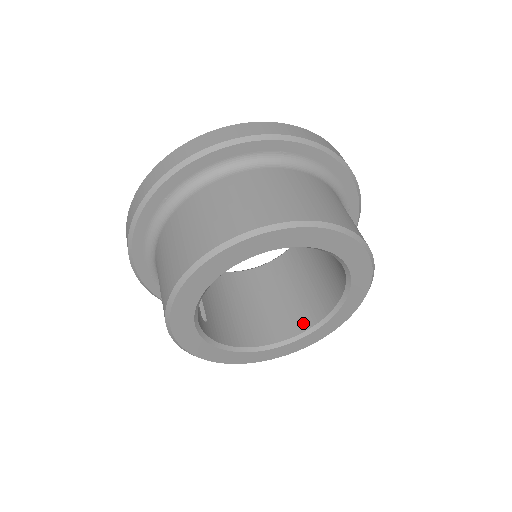
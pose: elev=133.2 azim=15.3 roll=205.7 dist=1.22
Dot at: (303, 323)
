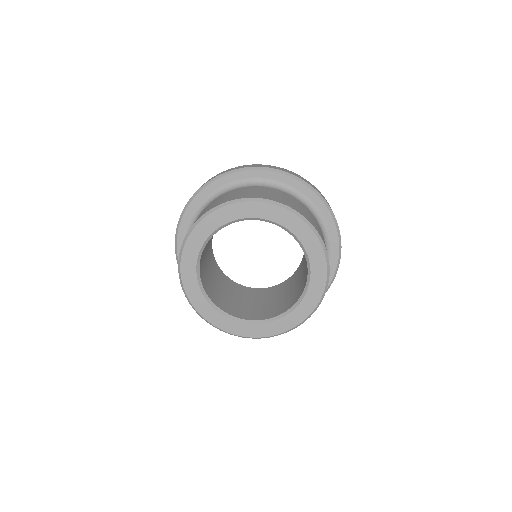
Dot at: (231, 311)
